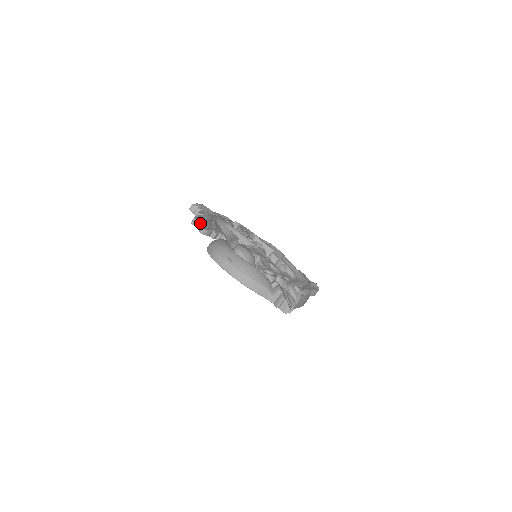
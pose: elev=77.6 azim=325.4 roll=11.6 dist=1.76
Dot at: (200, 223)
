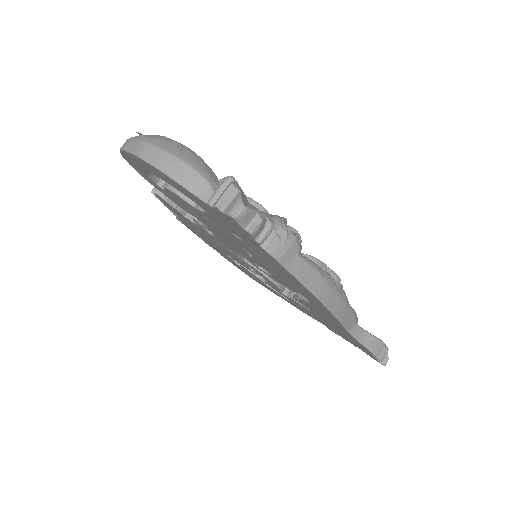
Dot at: occluded
